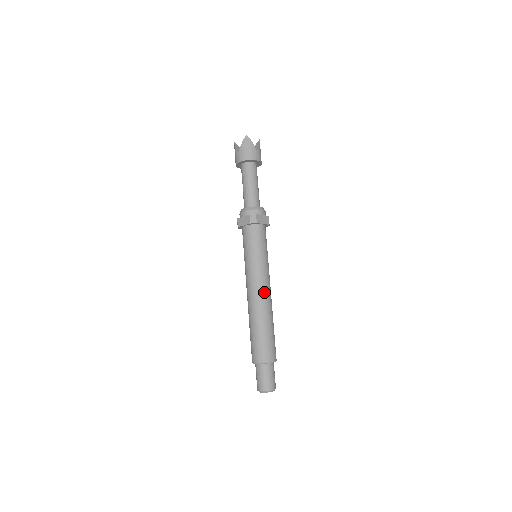
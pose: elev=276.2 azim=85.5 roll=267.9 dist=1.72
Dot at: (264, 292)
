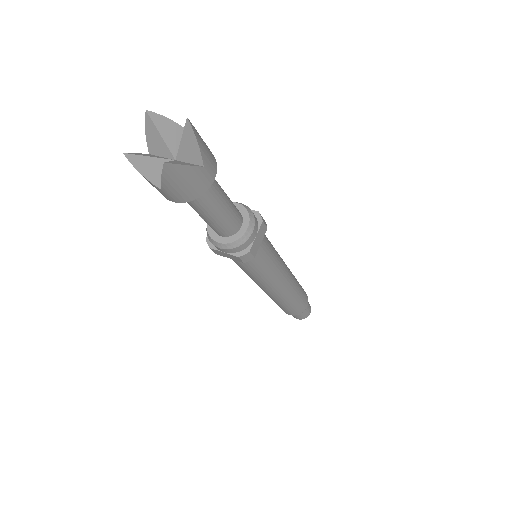
Dot at: (285, 286)
